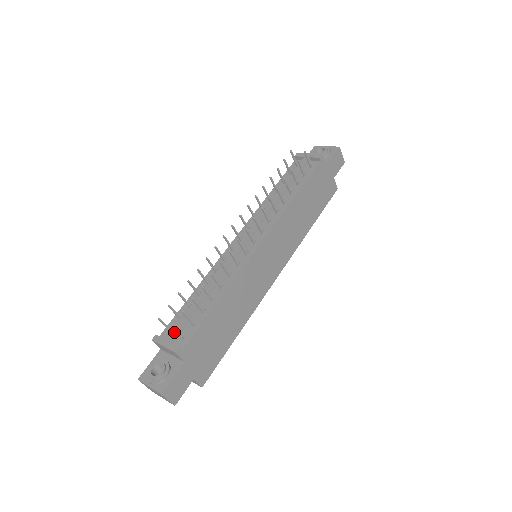
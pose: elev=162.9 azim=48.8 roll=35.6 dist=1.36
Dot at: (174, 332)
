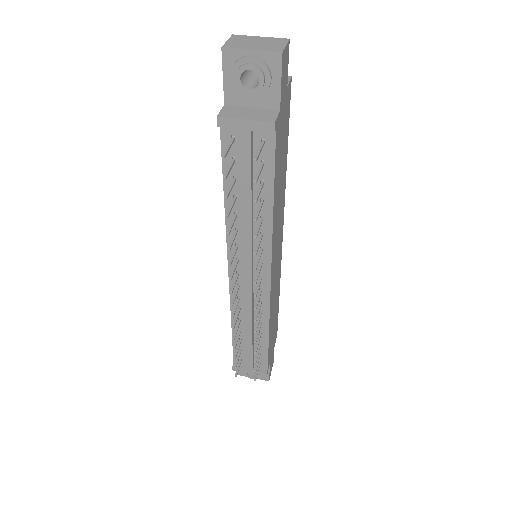
Dot at: (250, 365)
